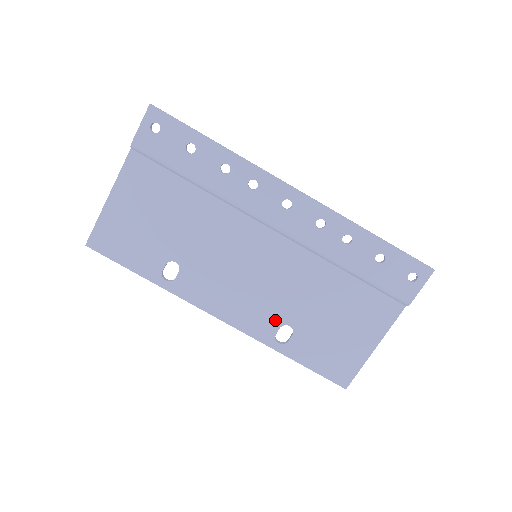
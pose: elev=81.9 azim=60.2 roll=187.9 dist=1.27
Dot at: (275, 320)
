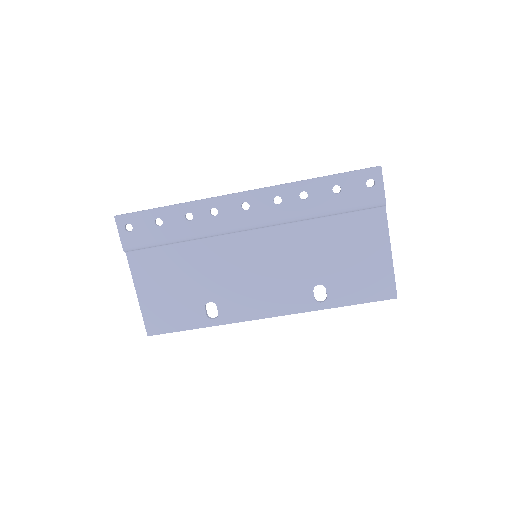
Dot at: (305, 289)
